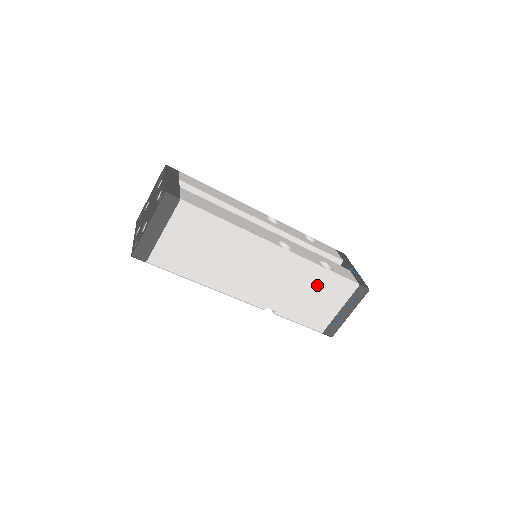
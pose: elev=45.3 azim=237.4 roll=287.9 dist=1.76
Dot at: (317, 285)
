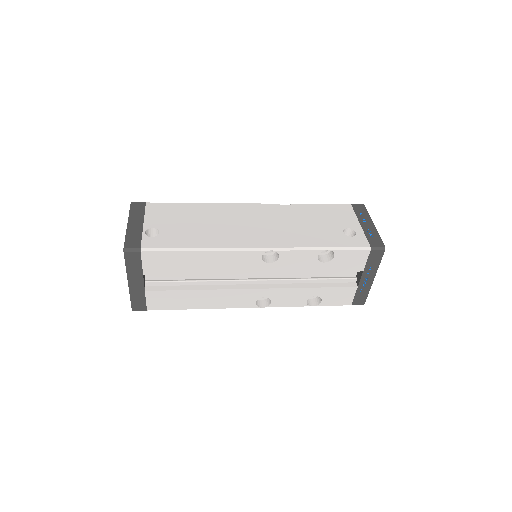
Dot at: occluded
